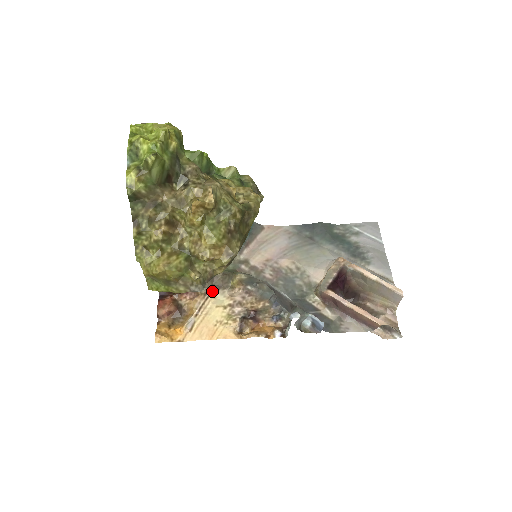
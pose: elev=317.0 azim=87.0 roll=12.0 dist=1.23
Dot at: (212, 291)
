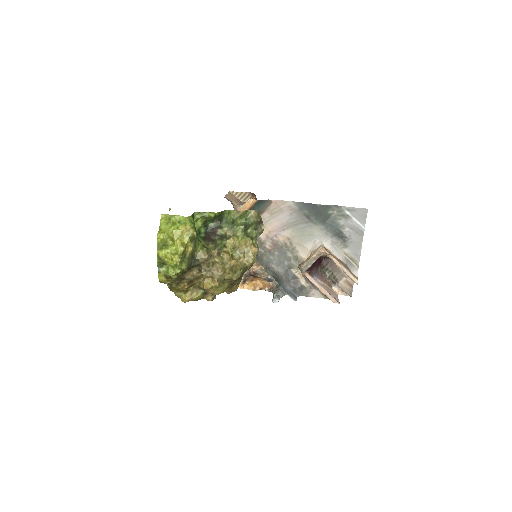
Dot at: occluded
